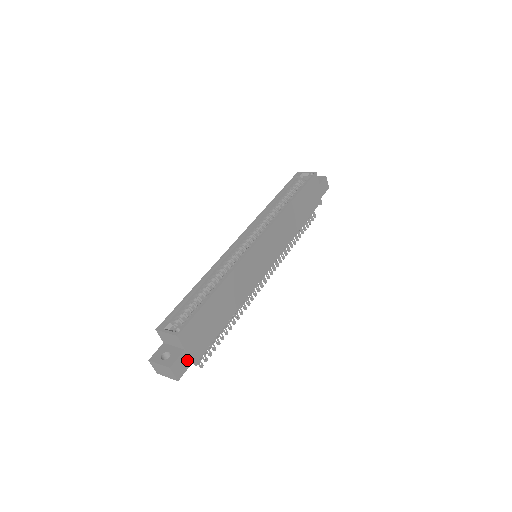
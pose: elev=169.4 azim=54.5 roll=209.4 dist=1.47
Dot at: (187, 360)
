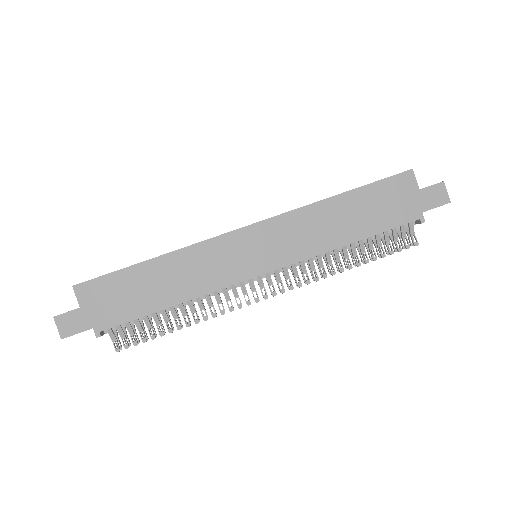
Dot at: (81, 322)
